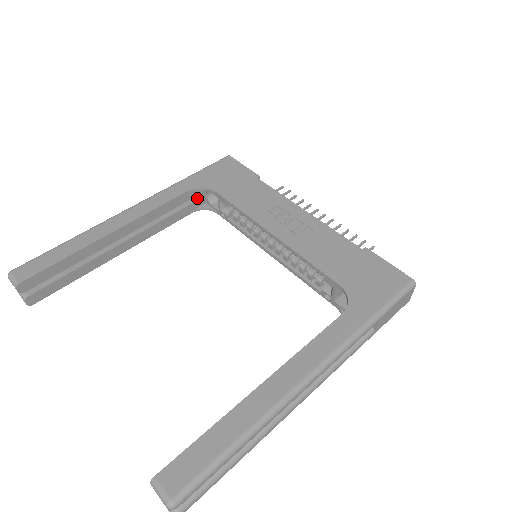
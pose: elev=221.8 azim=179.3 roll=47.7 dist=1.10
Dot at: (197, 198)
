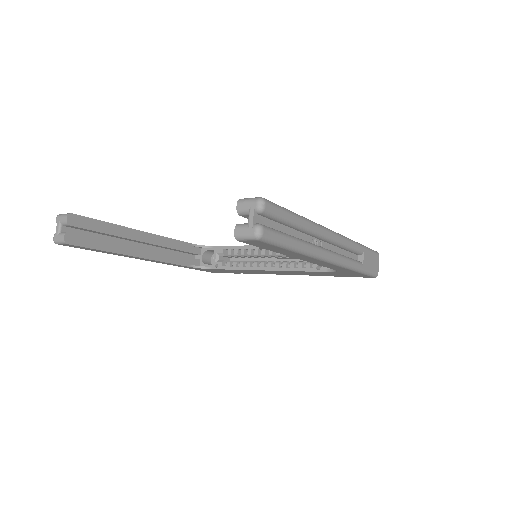
Dot at: occluded
